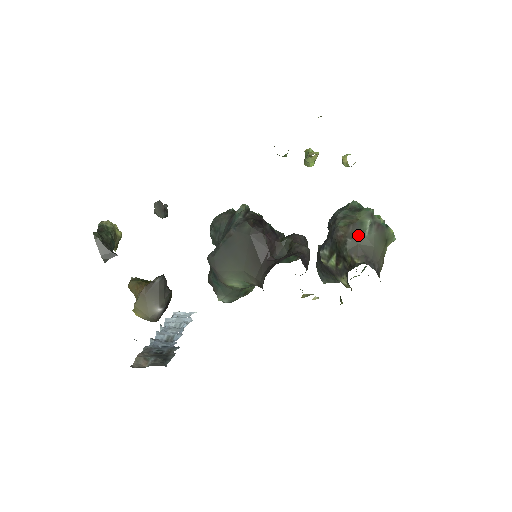
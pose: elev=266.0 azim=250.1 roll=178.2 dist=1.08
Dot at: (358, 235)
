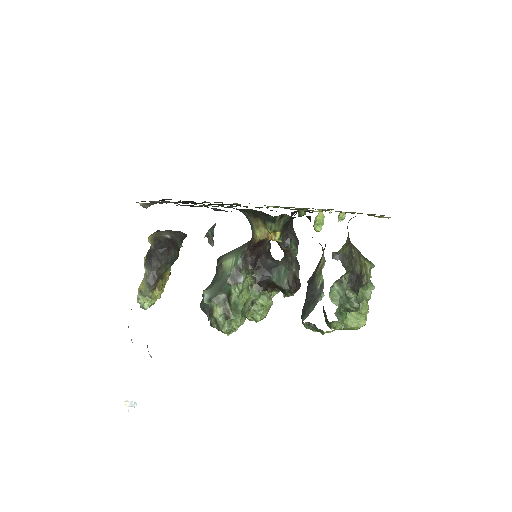
Dot at: occluded
